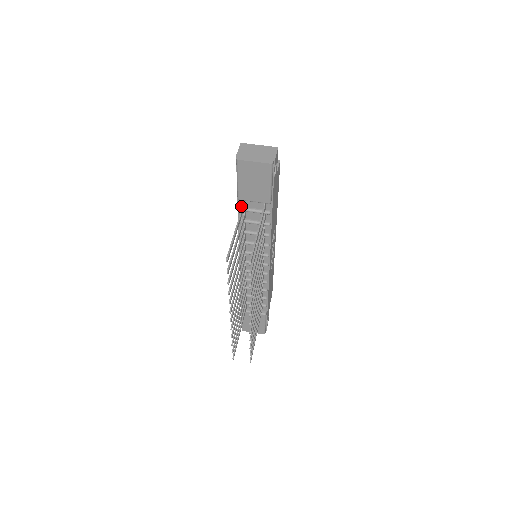
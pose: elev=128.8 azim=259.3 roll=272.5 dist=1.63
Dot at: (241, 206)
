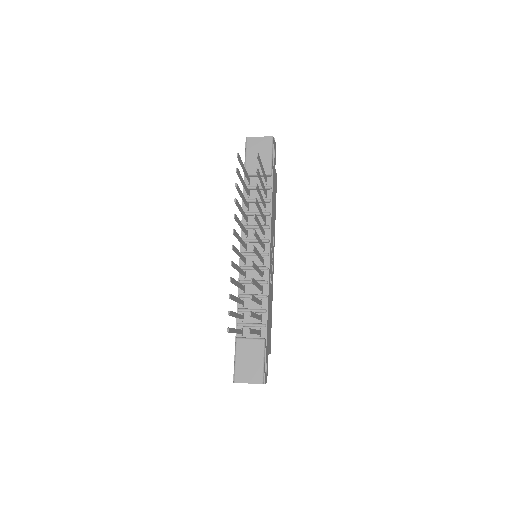
Dot at: occluded
